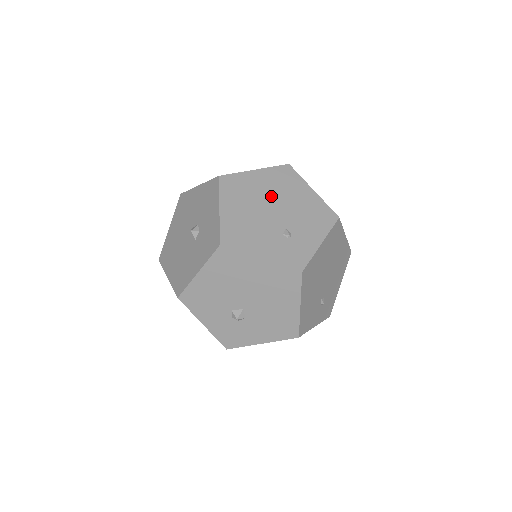
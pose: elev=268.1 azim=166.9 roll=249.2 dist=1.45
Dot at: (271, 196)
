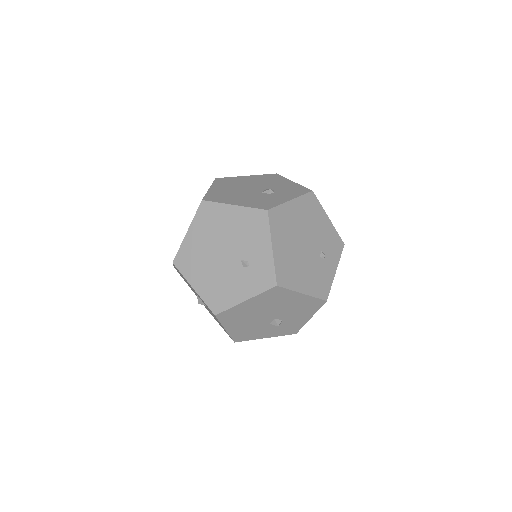
Dot at: (213, 243)
